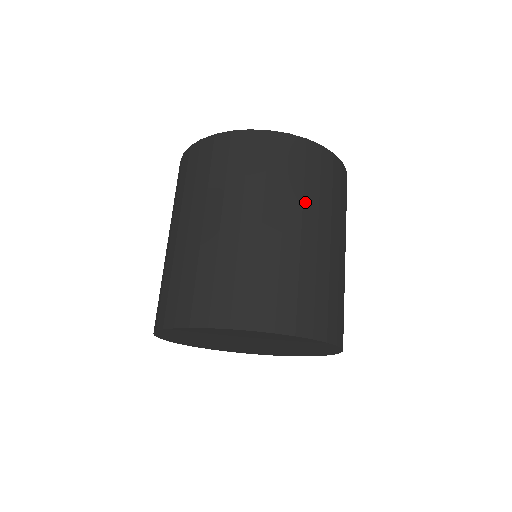
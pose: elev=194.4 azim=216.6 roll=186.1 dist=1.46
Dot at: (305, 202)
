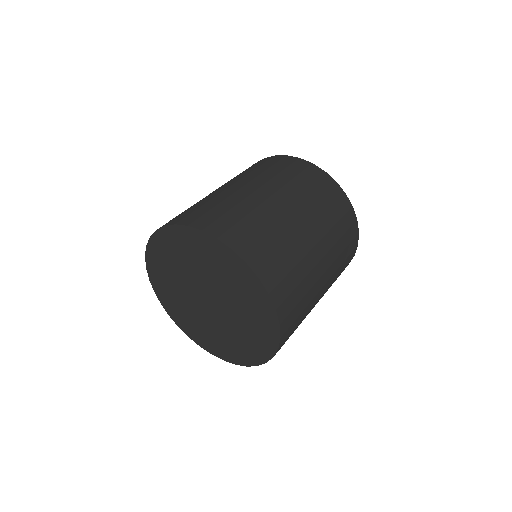
Dot at: (311, 207)
